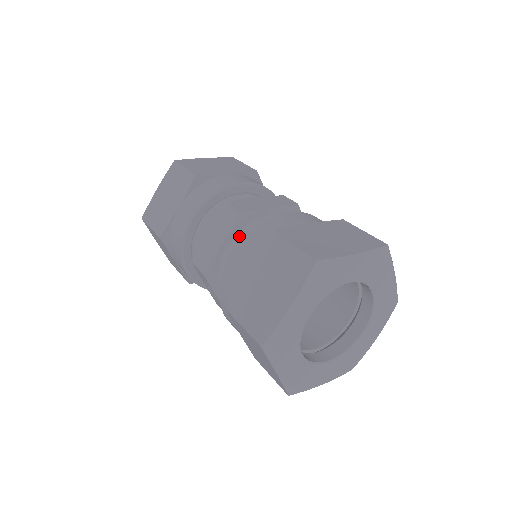
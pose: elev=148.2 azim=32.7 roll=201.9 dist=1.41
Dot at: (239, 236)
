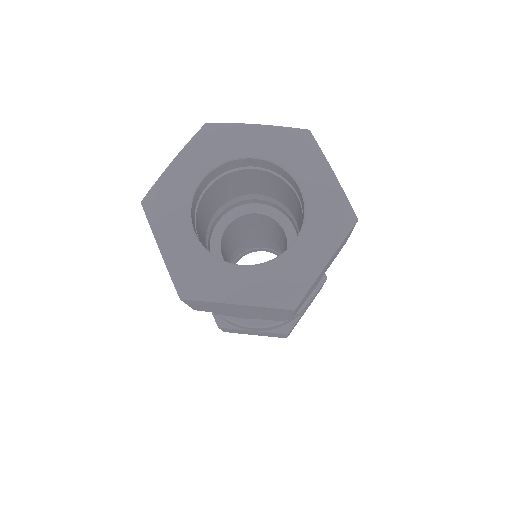
Dot at: occluded
